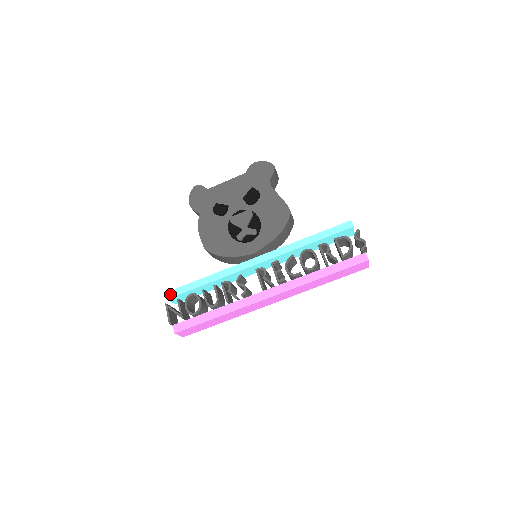
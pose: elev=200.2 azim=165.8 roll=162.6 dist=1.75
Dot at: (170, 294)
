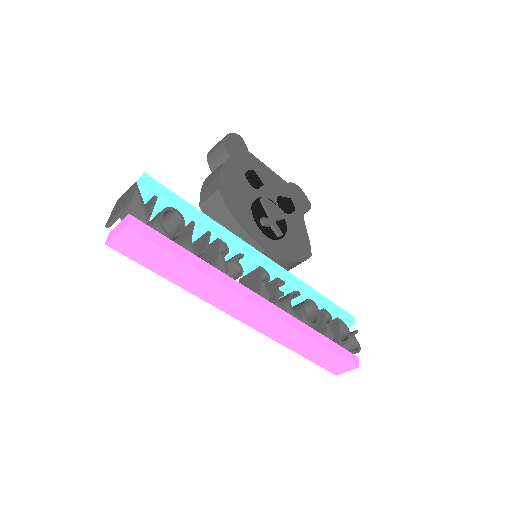
Dot at: (150, 181)
